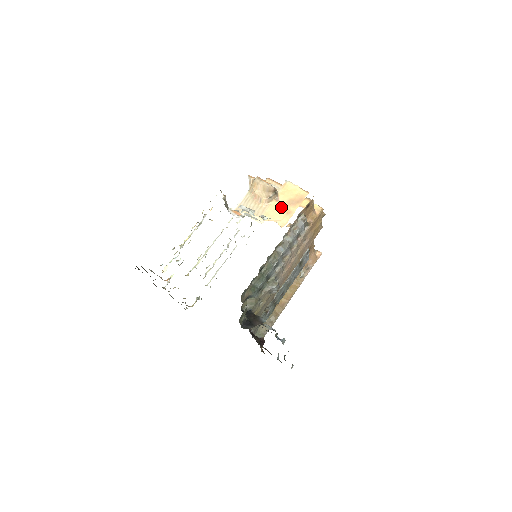
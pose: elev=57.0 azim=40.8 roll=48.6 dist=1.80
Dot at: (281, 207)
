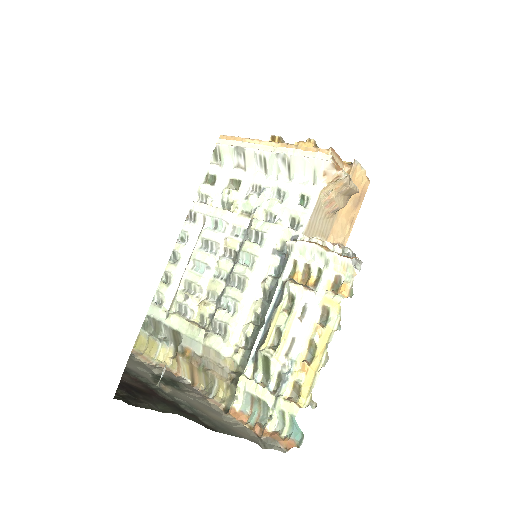
Dot at: (347, 214)
